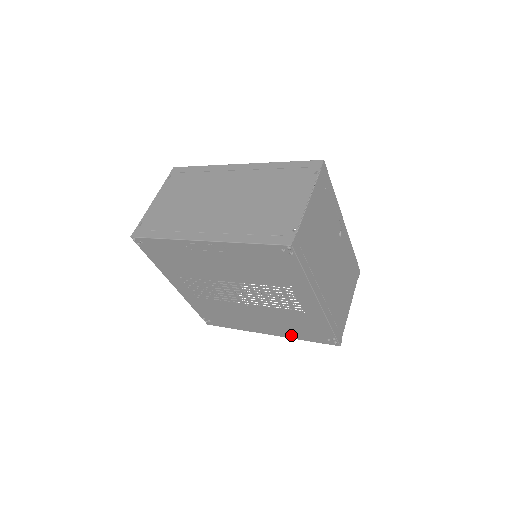
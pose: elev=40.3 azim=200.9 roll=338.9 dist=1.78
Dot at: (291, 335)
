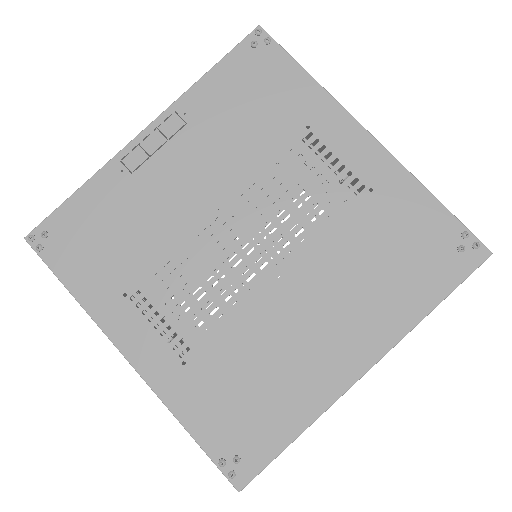
Dot at: (401, 316)
